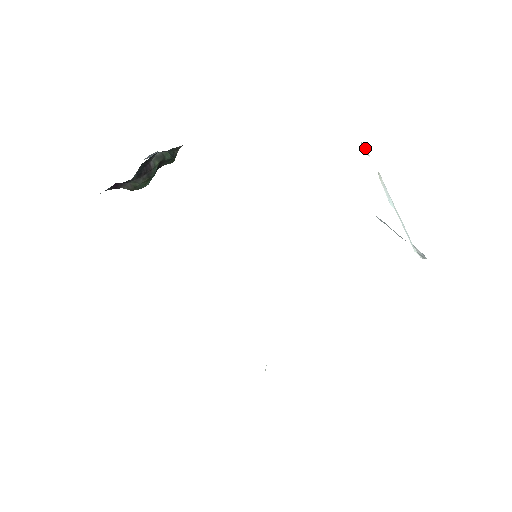
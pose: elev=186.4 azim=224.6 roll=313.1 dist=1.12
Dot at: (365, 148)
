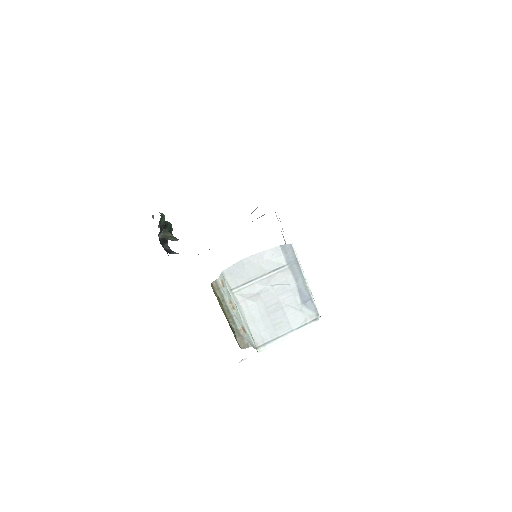
Dot at: (242, 360)
